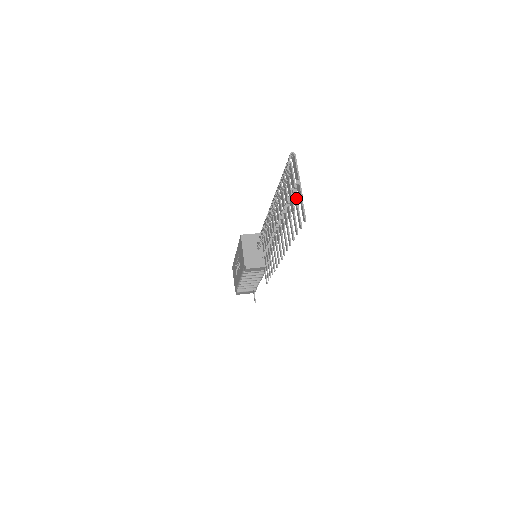
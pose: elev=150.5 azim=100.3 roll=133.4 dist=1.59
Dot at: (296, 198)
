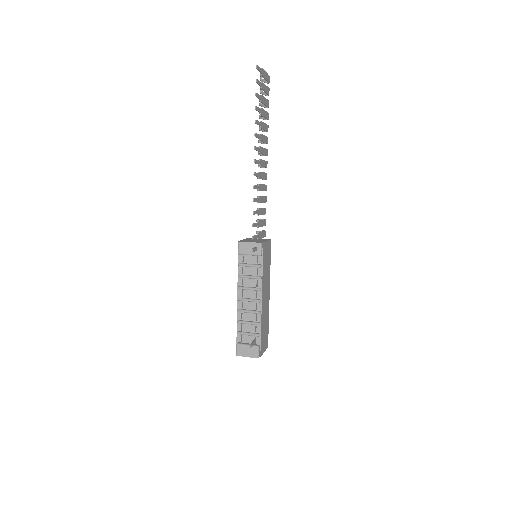
Dot at: (261, 82)
